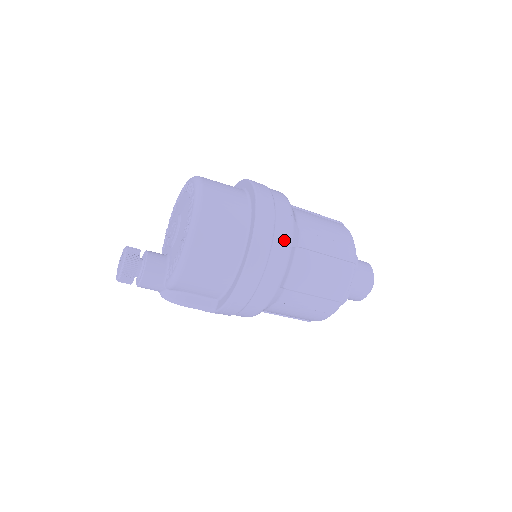
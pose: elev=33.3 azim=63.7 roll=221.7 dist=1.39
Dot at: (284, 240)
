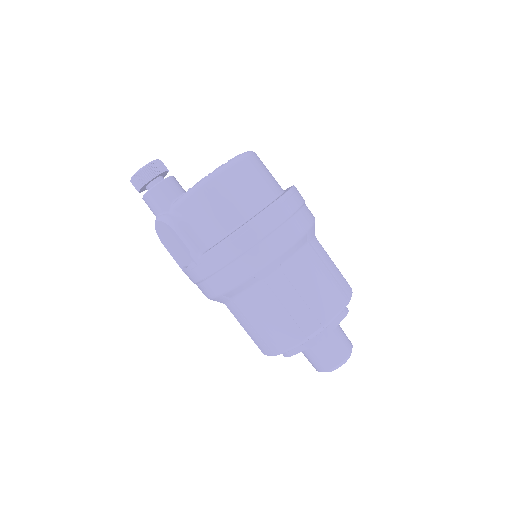
Dot at: (304, 221)
